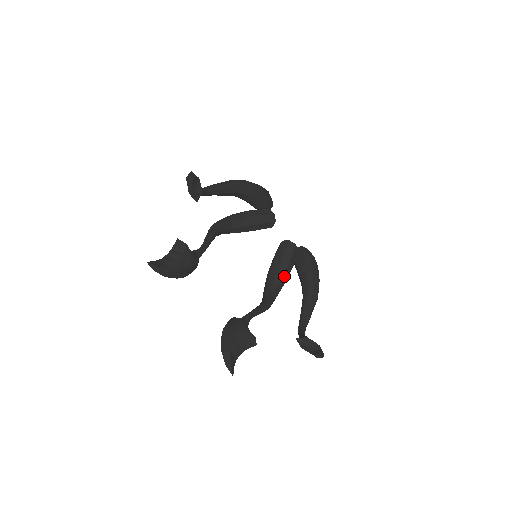
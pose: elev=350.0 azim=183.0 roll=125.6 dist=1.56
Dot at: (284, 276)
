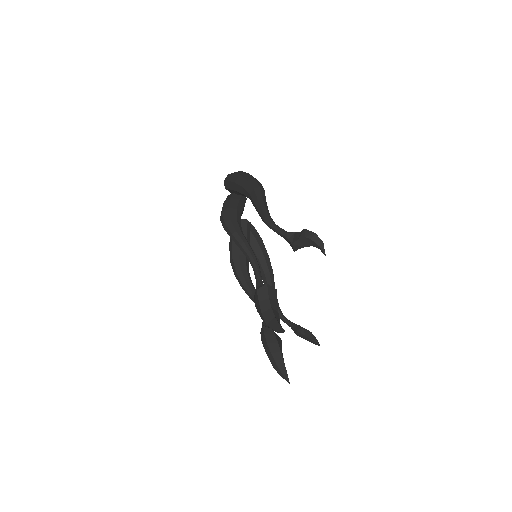
Dot at: occluded
